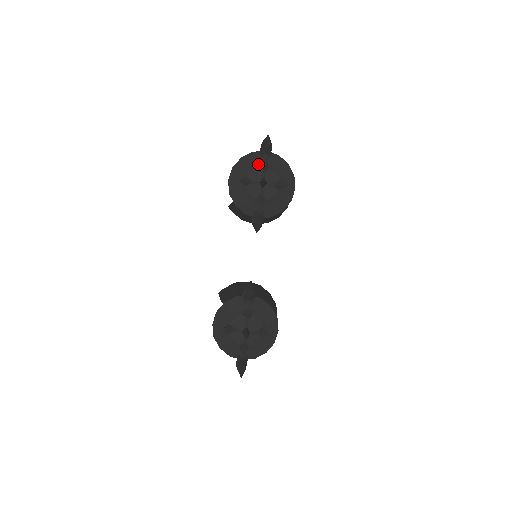
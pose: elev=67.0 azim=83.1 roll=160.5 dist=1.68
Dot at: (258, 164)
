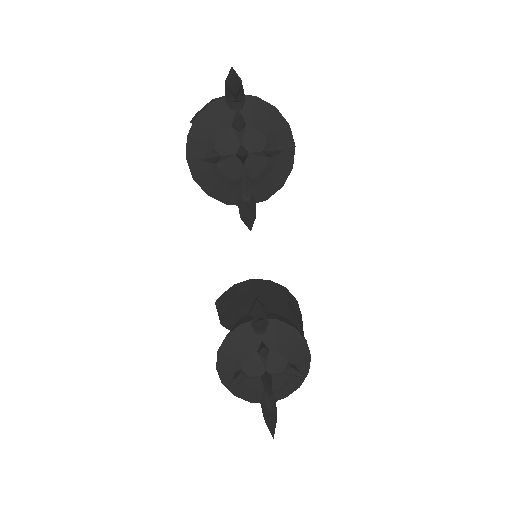
Dot at: (227, 122)
